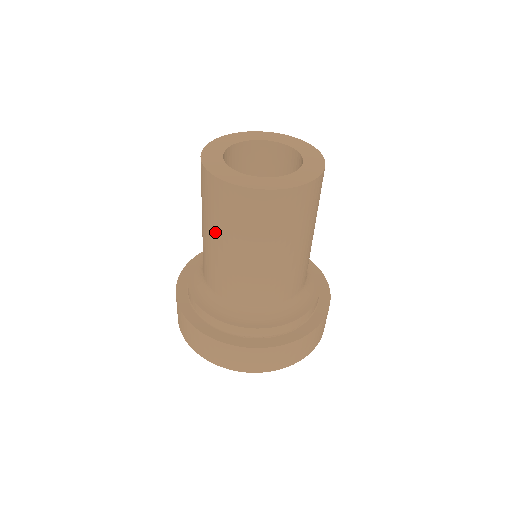
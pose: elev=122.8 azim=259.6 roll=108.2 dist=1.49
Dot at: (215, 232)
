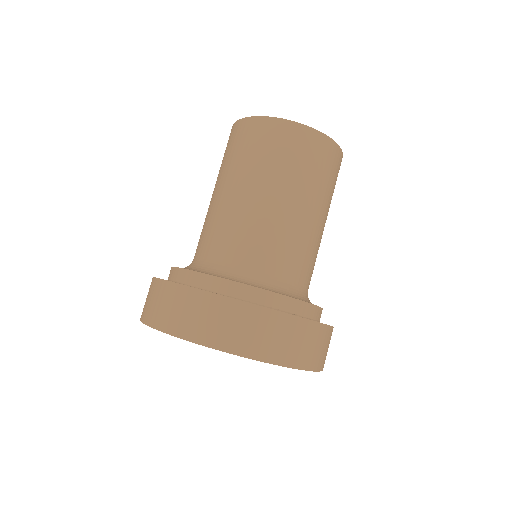
Dot at: (231, 177)
